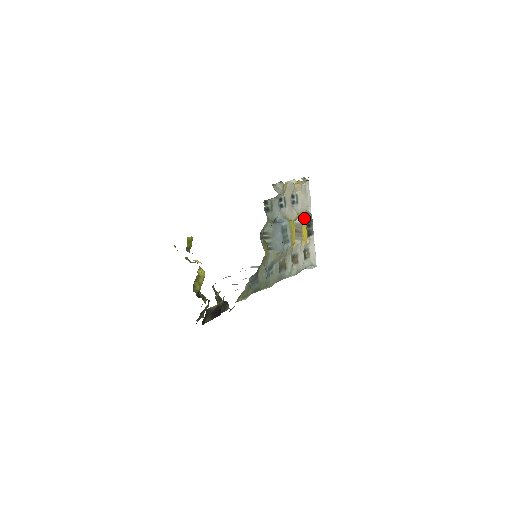
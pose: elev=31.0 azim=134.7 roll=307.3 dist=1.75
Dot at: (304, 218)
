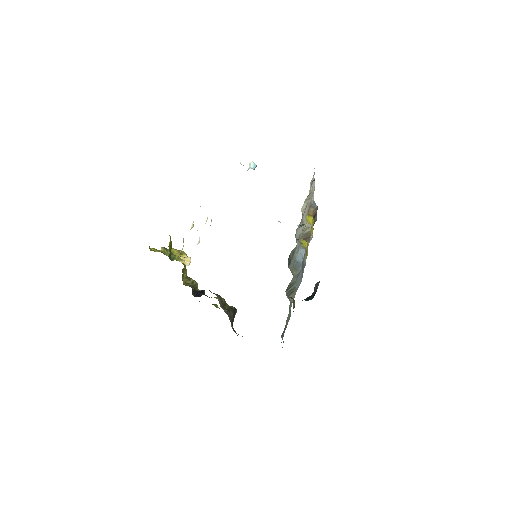
Dot at: (312, 221)
